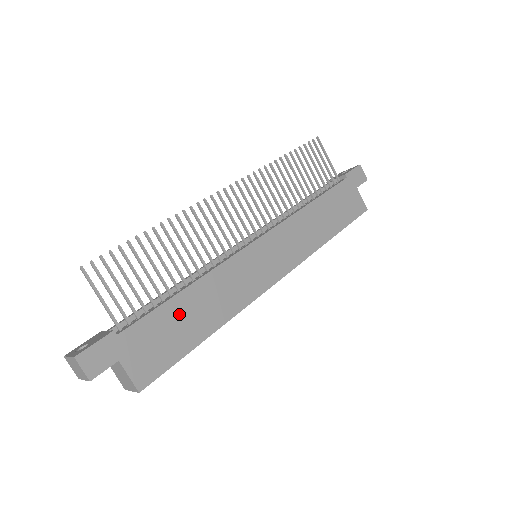
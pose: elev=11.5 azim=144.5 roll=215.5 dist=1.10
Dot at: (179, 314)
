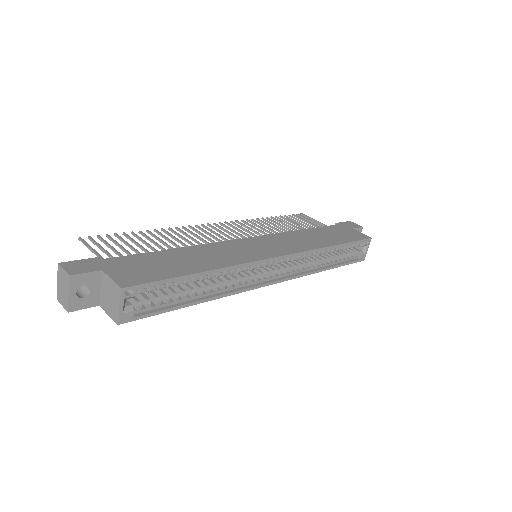
Dot at: (169, 258)
